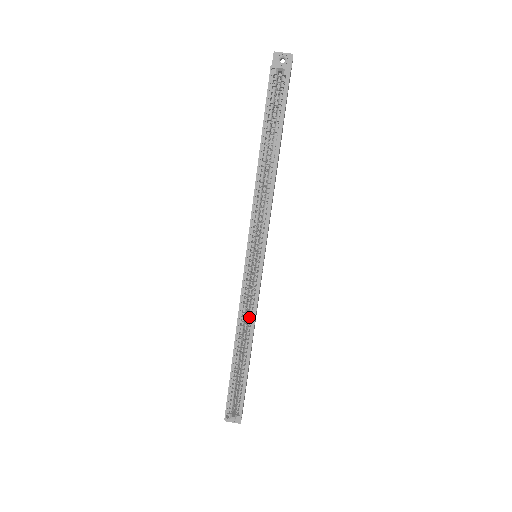
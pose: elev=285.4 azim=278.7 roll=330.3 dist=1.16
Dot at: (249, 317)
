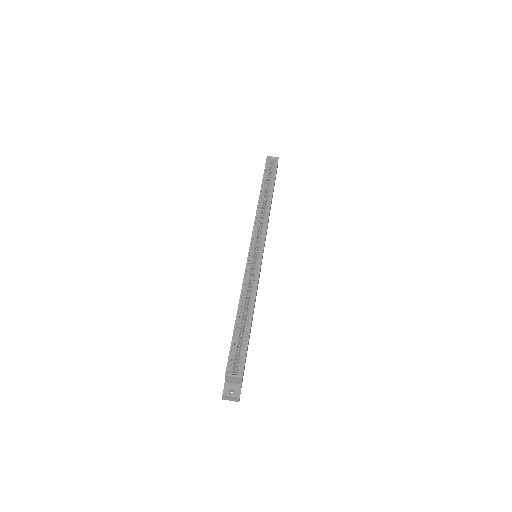
Dot at: (252, 284)
